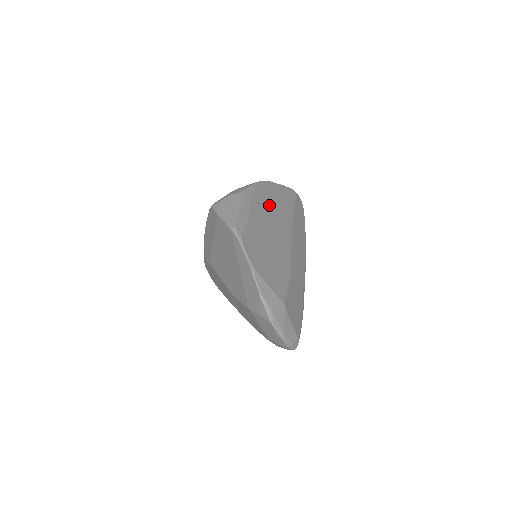
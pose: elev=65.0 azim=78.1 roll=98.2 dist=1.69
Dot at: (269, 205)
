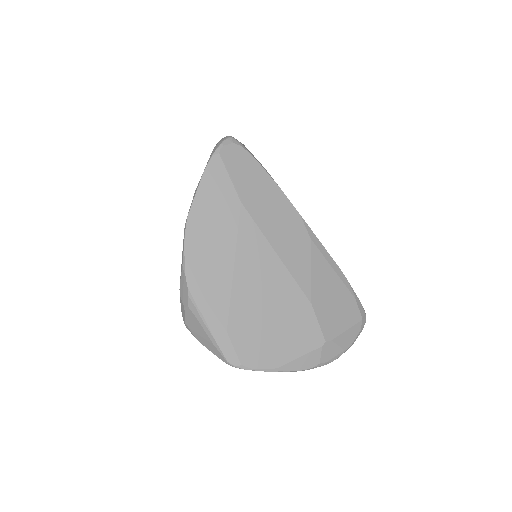
Dot at: (219, 260)
